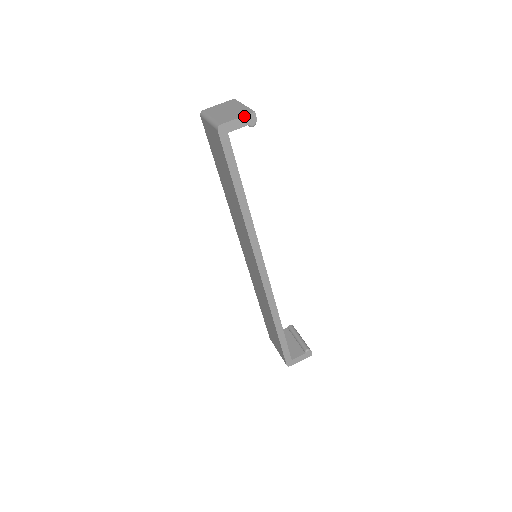
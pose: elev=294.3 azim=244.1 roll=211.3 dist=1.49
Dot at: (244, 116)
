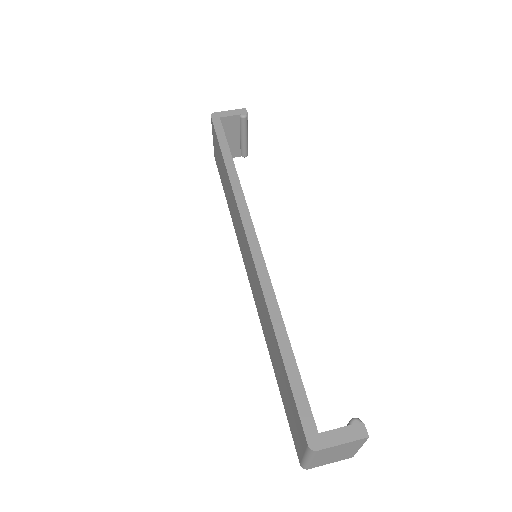
Dot at: (236, 110)
